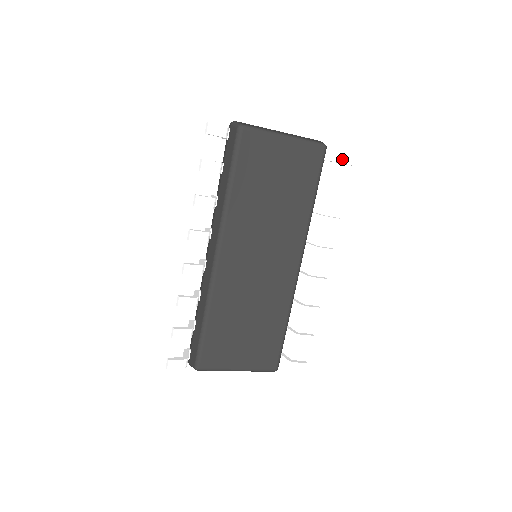
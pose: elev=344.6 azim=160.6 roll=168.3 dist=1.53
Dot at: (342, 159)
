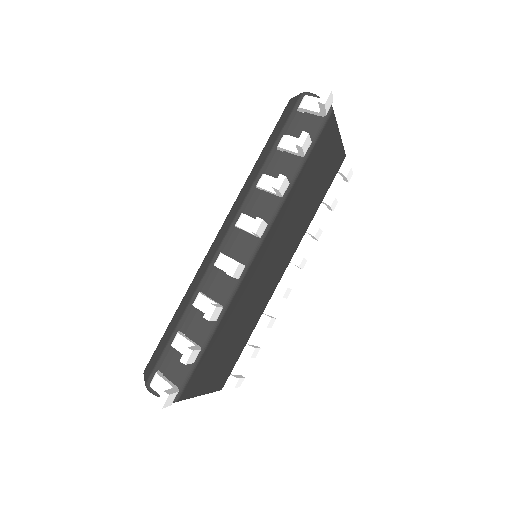
Dot at: (348, 173)
